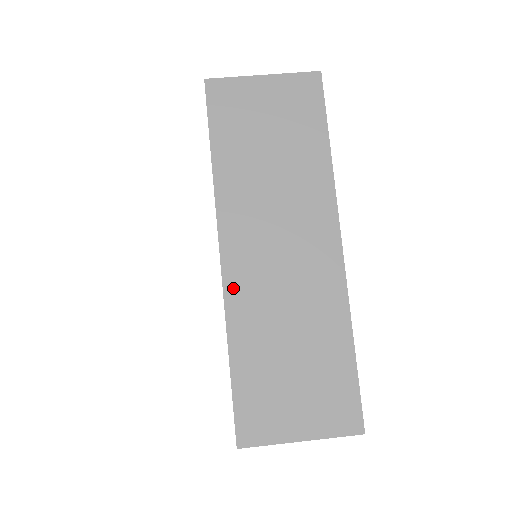
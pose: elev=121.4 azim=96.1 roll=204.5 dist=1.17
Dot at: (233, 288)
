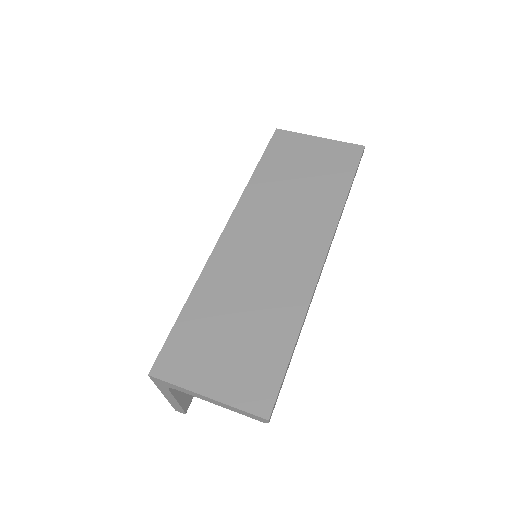
Dot at: (220, 254)
